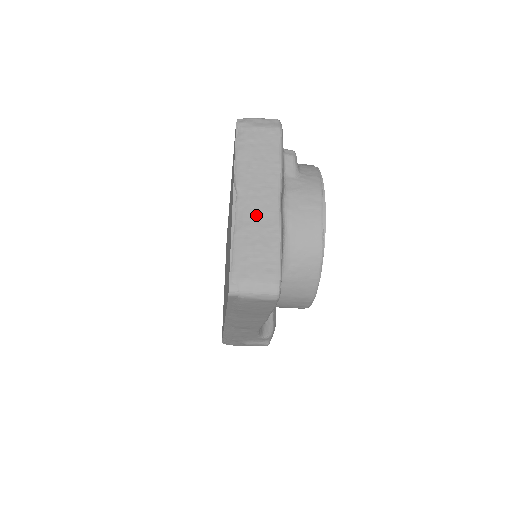
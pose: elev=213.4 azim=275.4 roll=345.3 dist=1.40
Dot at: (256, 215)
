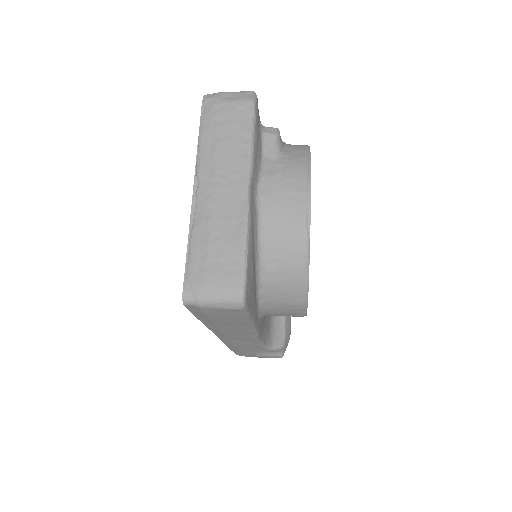
Dot at: (218, 206)
